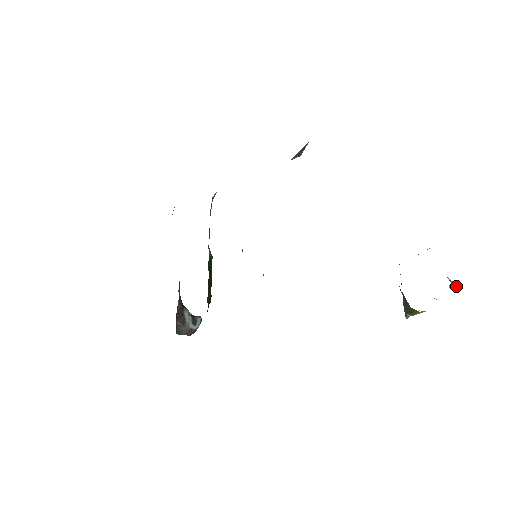
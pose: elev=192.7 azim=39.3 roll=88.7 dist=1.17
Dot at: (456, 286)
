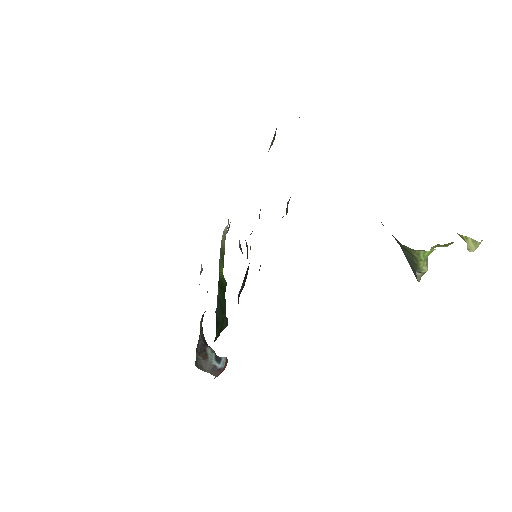
Dot at: (475, 246)
